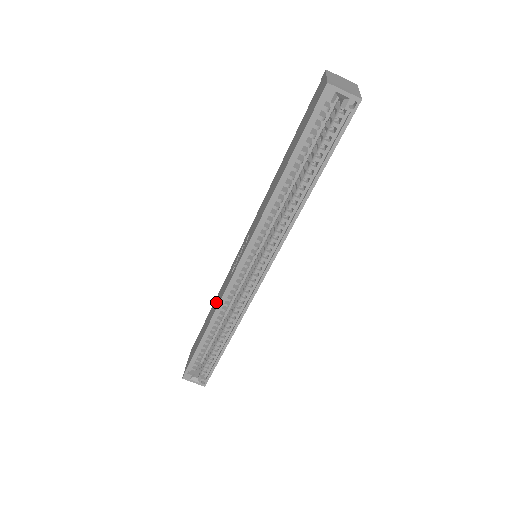
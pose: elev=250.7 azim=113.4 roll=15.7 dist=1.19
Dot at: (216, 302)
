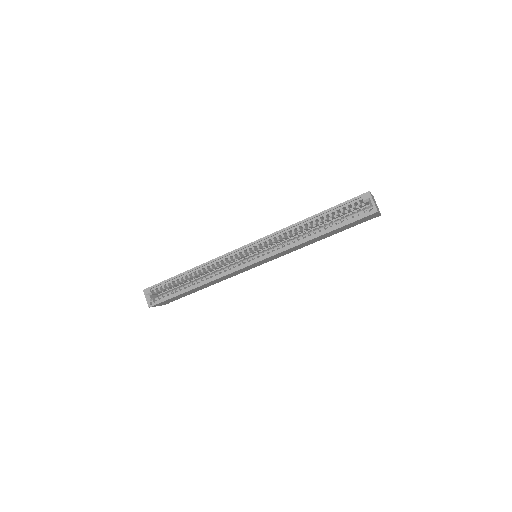
Dot at: occluded
